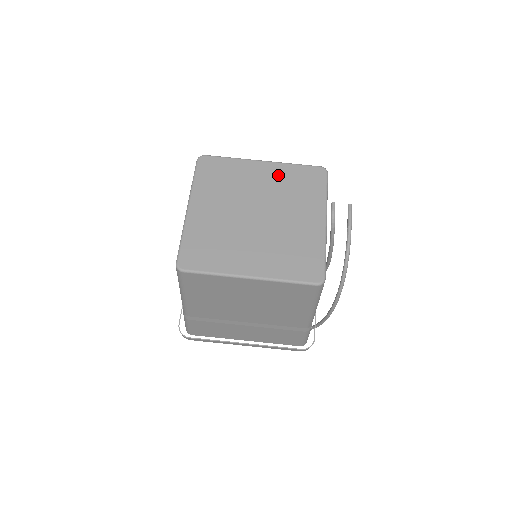
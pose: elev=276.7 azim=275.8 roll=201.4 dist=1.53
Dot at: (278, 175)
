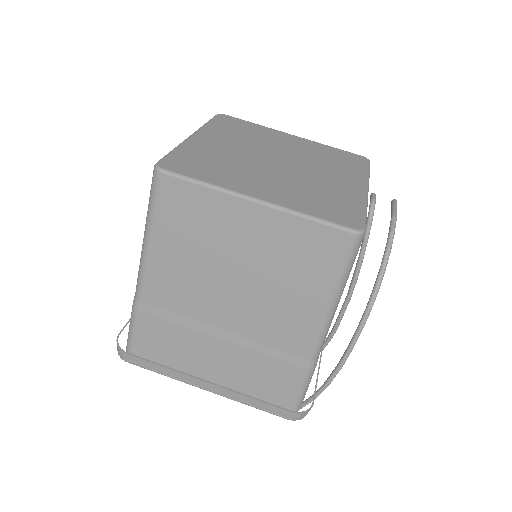
Dot at: (310, 147)
